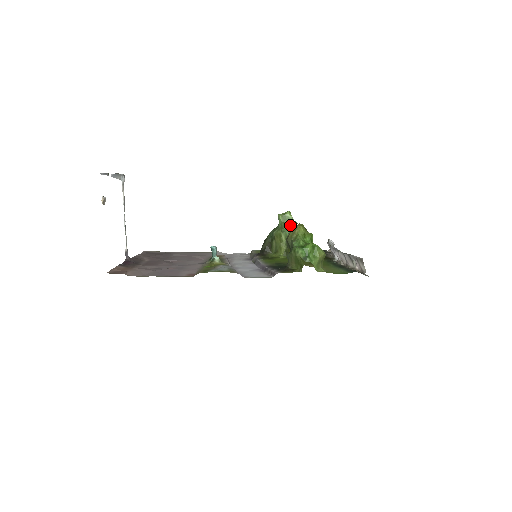
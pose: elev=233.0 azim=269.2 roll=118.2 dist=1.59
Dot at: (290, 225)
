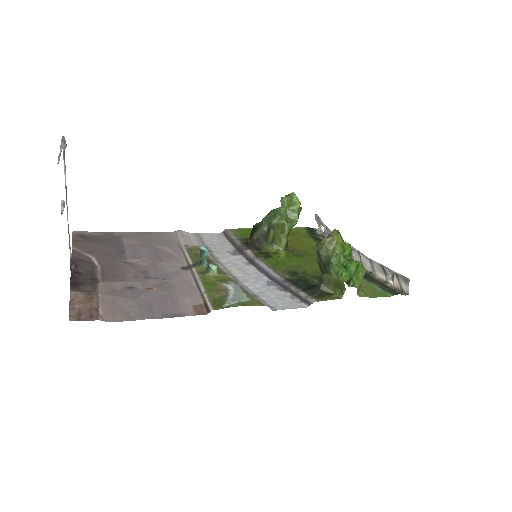
Dot at: (297, 214)
